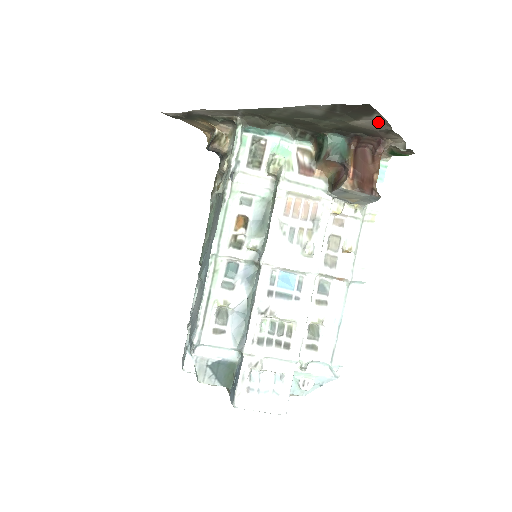
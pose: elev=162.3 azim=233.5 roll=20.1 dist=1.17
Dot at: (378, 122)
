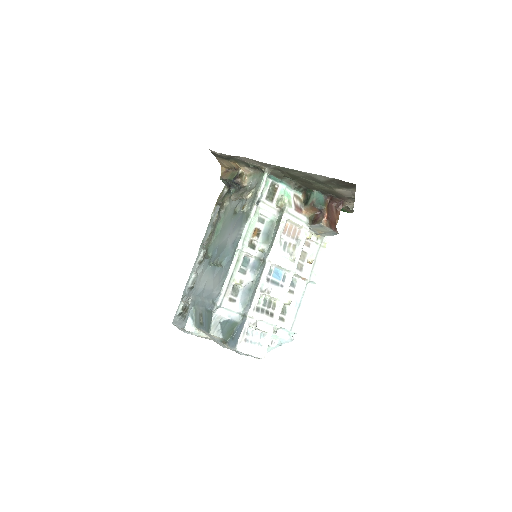
Dot at: (350, 192)
